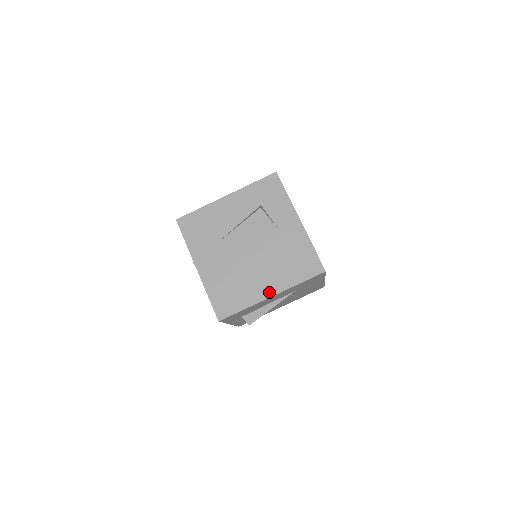
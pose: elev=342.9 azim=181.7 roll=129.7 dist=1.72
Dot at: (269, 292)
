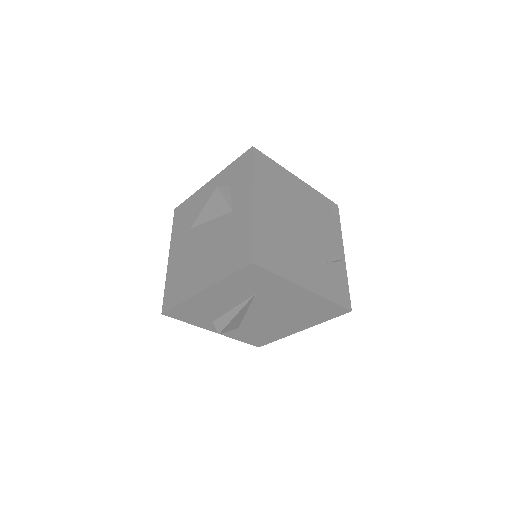
Dot at: (202, 285)
